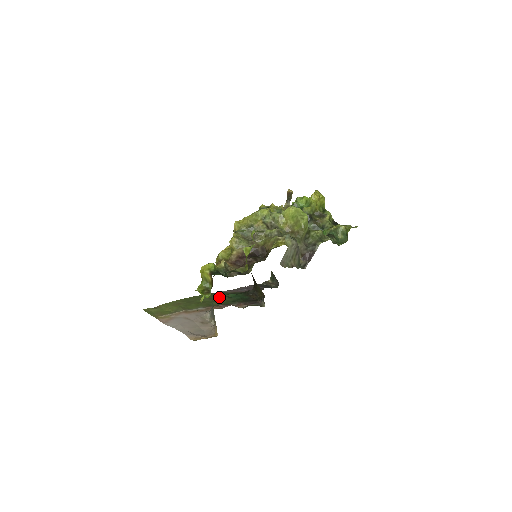
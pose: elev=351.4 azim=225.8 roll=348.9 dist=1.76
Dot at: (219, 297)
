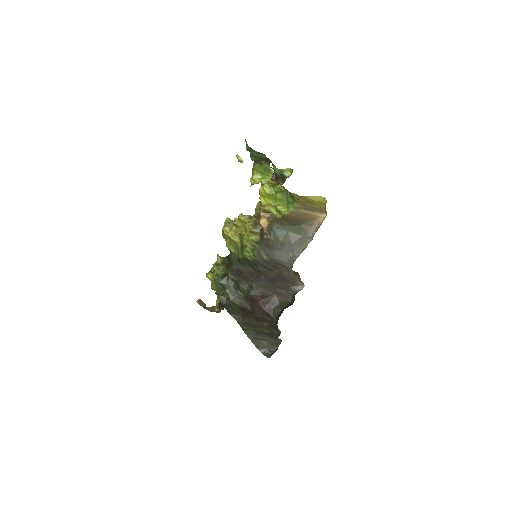
Dot at: occluded
